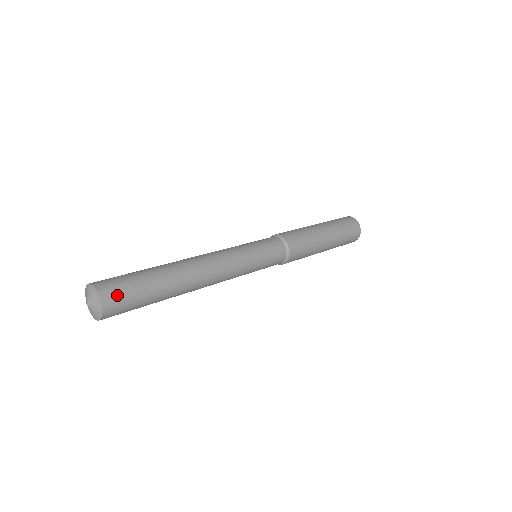
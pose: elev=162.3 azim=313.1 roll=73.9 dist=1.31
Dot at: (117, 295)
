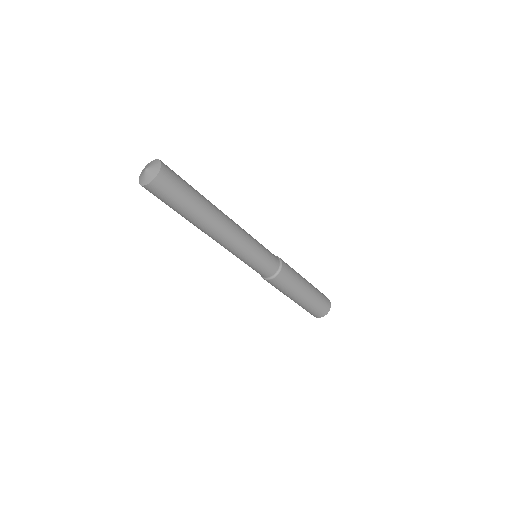
Dot at: (170, 179)
